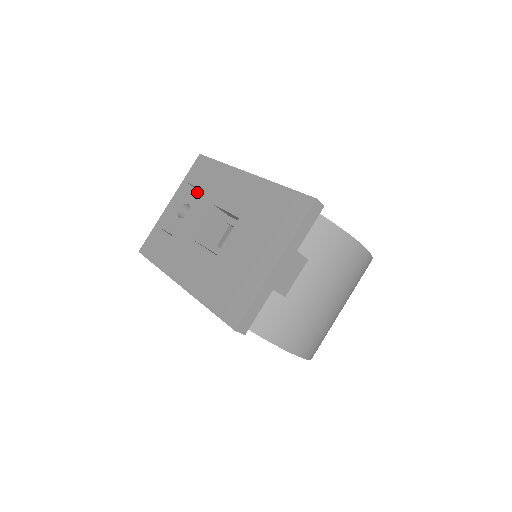
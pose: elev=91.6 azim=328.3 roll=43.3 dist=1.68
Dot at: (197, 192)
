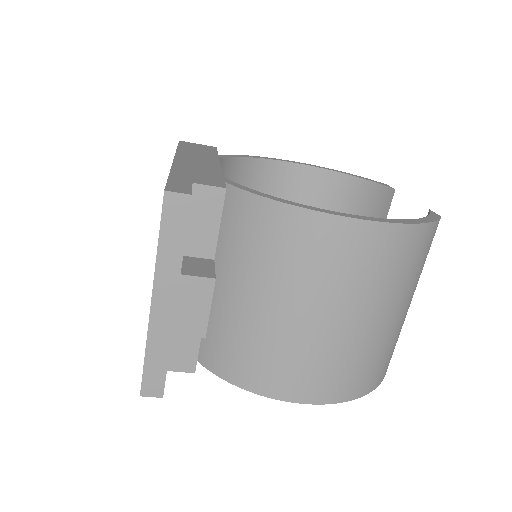
Dot at: occluded
